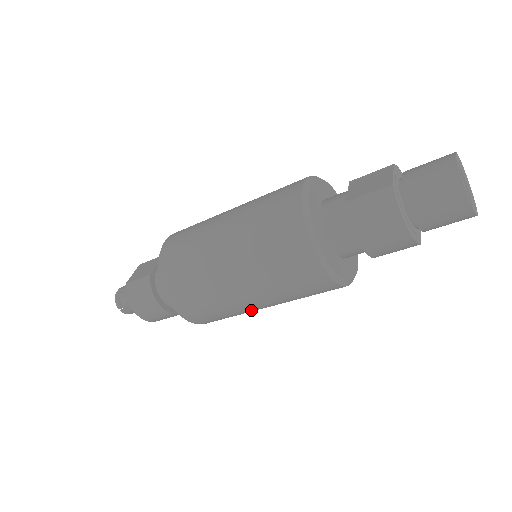
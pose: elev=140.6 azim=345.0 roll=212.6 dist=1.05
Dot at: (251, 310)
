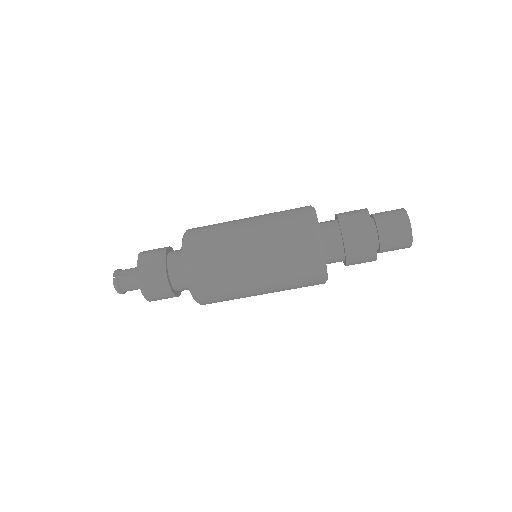
Dot at: occluded
